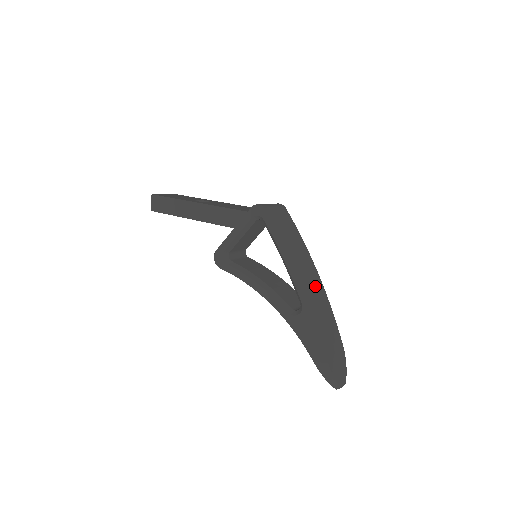
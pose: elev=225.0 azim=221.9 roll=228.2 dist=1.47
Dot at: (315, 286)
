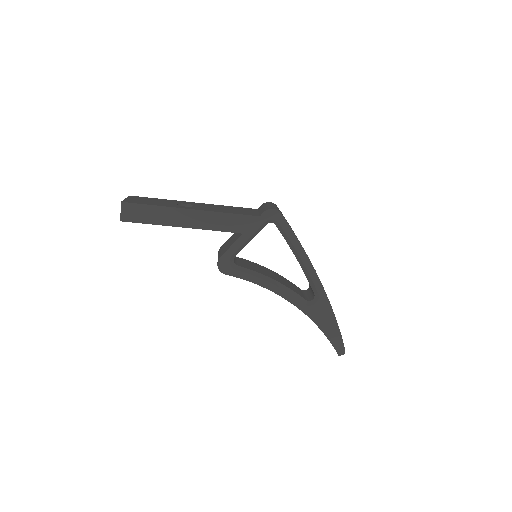
Dot at: occluded
